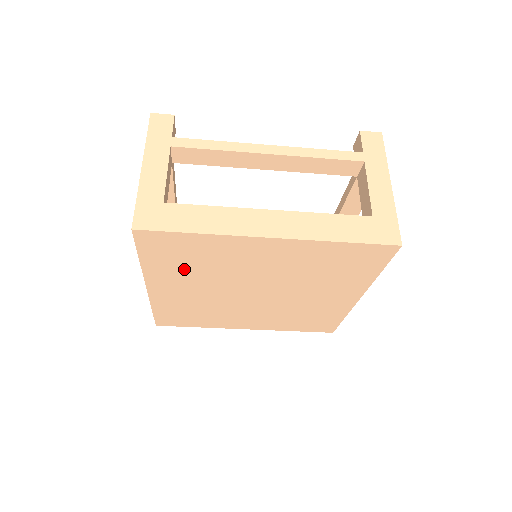
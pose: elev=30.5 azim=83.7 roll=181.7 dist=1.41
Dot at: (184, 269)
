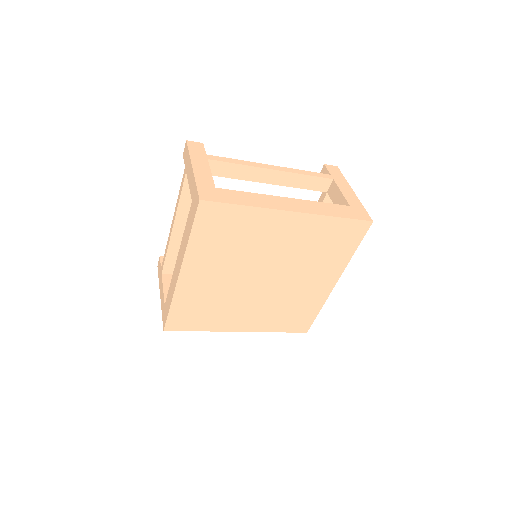
Dot at: (219, 248)
